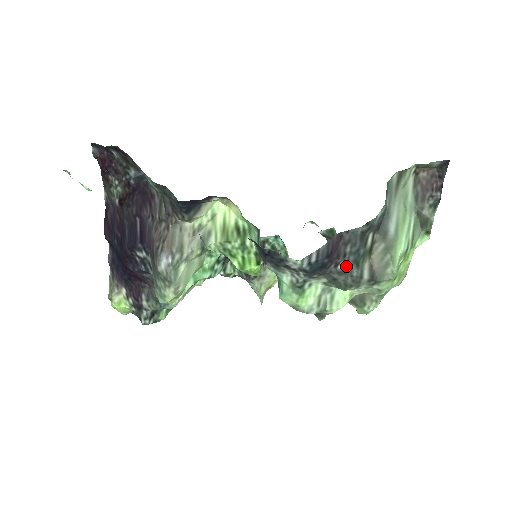
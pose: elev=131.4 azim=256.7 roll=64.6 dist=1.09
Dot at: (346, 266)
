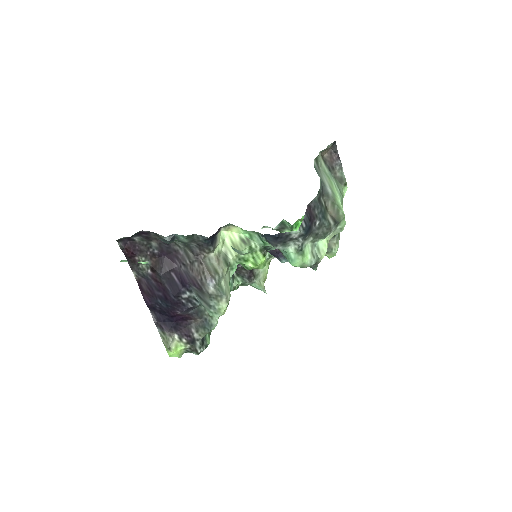
Dot at: (320, 222)
